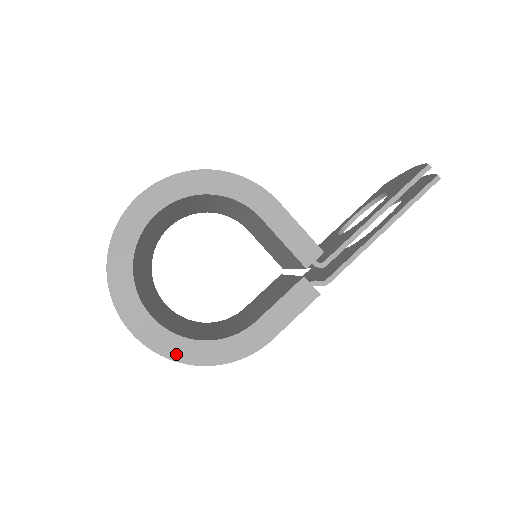
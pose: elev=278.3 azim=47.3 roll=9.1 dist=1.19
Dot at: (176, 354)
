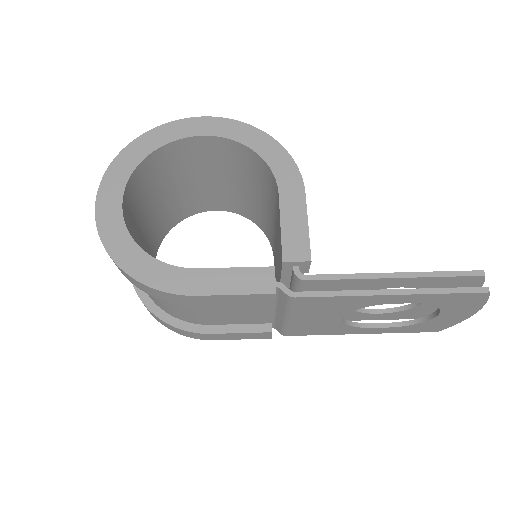
Dot at: (109, 240)
